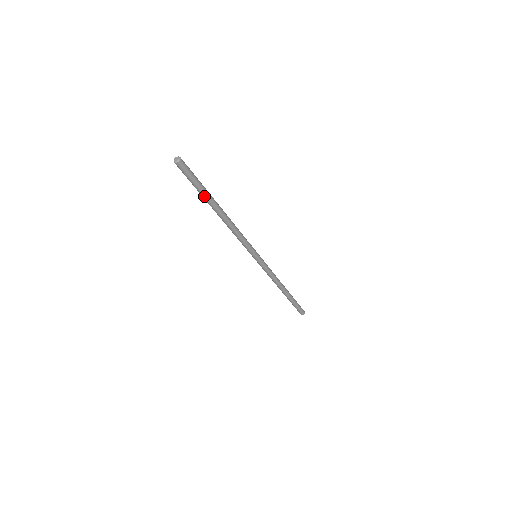
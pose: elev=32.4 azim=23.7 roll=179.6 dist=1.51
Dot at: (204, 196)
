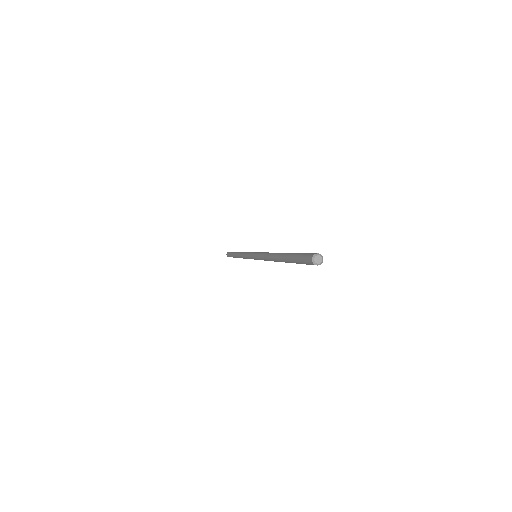
Dot at: (290, 261)
